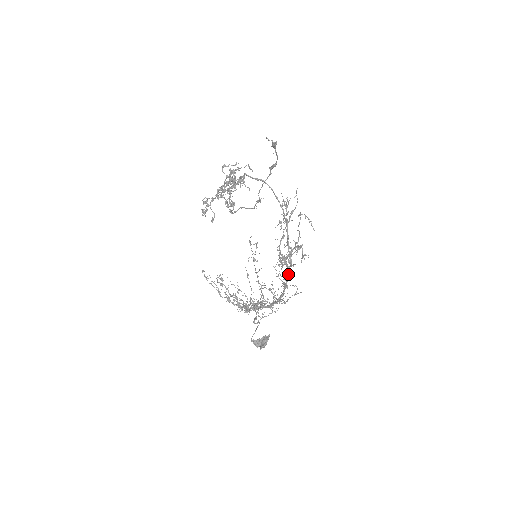
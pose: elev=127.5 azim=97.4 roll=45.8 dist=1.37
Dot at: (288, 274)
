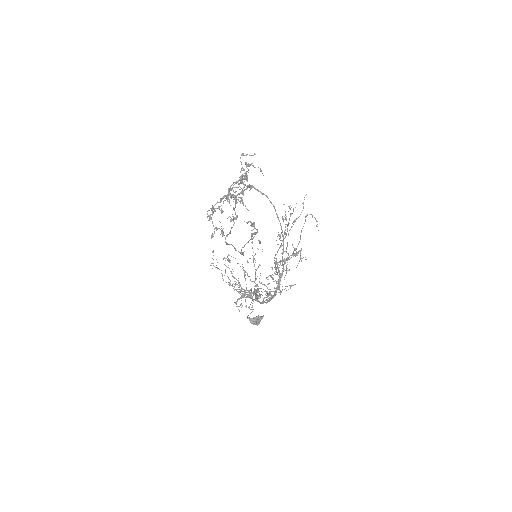
Dot at: (278, 284)
